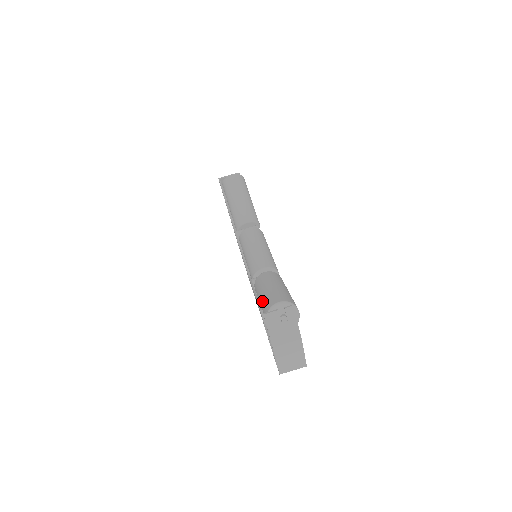
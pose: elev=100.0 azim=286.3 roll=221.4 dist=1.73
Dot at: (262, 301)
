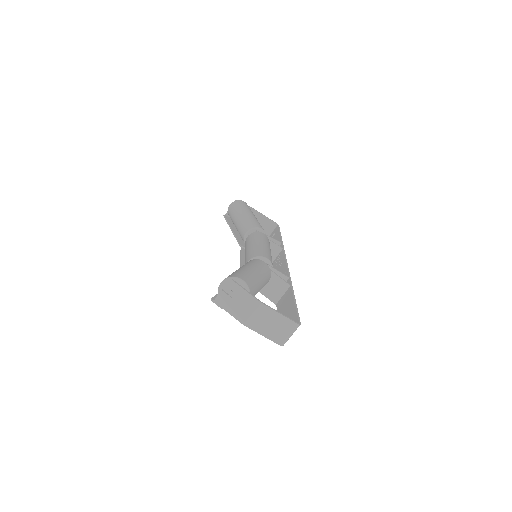
Dot at: occluded
